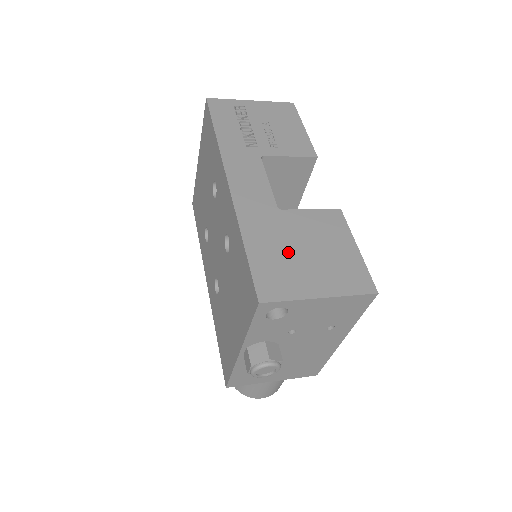
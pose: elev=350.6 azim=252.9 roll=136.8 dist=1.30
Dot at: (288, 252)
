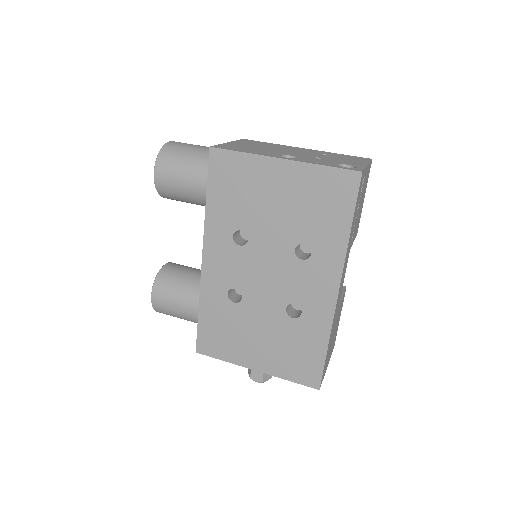
Dot at: occluded
